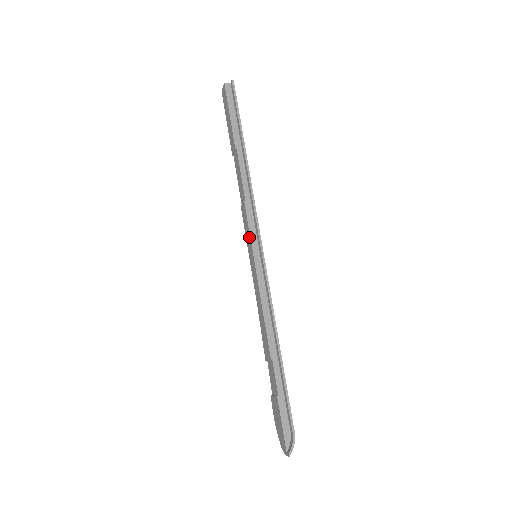
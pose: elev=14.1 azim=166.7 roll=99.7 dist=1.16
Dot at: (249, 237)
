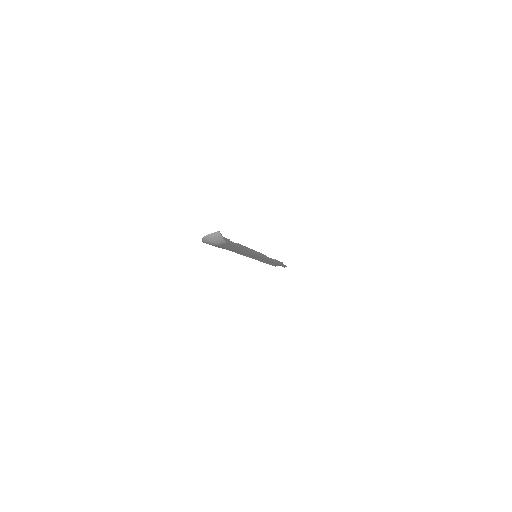
Dot at: occluded
